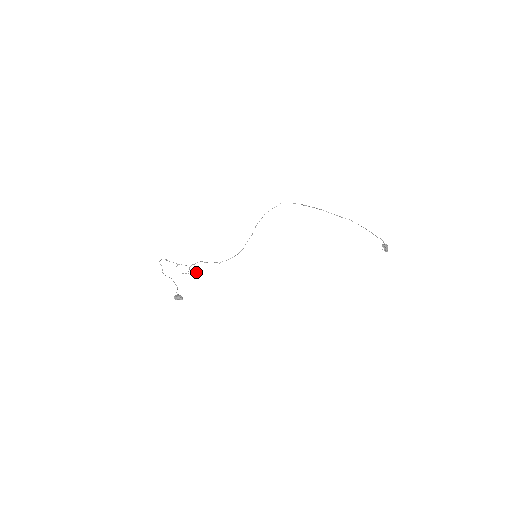
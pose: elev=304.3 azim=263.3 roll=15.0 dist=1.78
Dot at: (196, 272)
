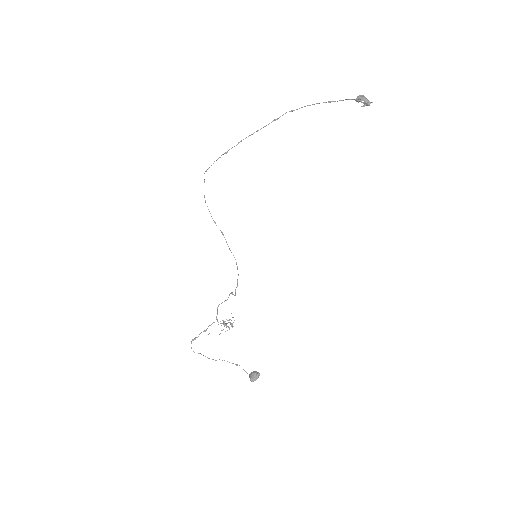
Dot at: occluded
